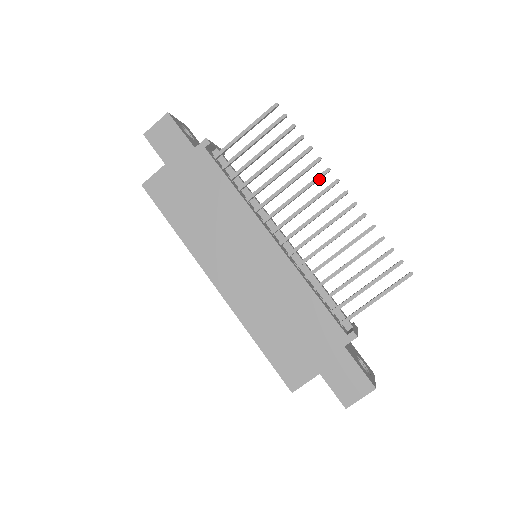
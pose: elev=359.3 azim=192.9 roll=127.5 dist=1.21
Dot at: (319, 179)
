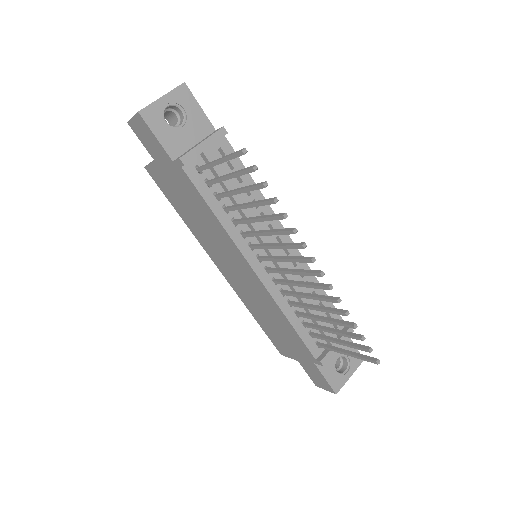
Dot at: (296, 247)
